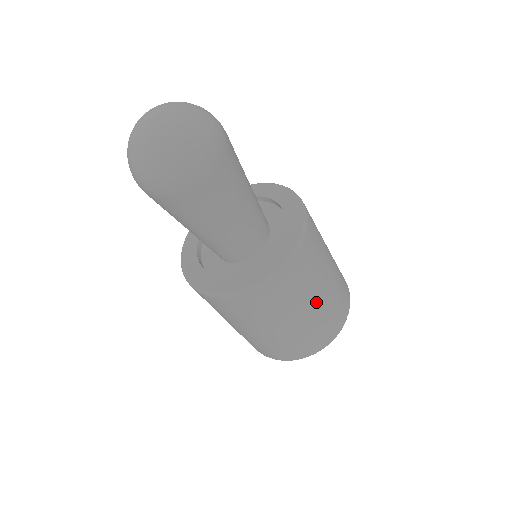
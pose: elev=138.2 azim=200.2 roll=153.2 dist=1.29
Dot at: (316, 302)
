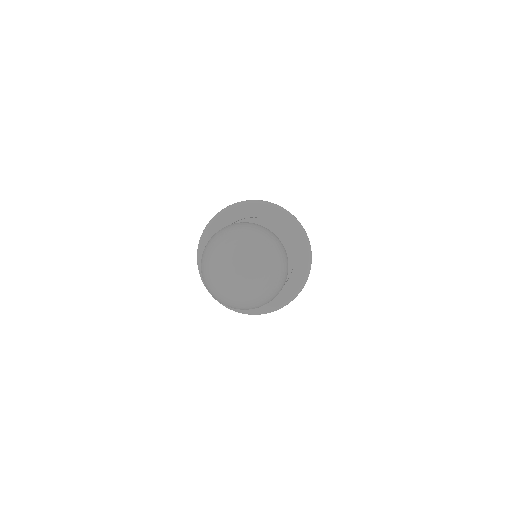
Dot at: occluded
